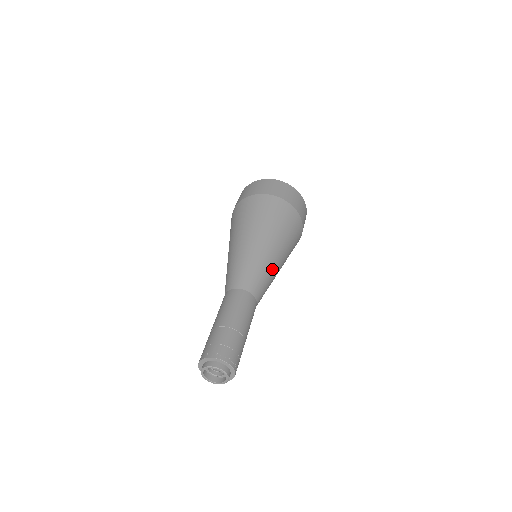
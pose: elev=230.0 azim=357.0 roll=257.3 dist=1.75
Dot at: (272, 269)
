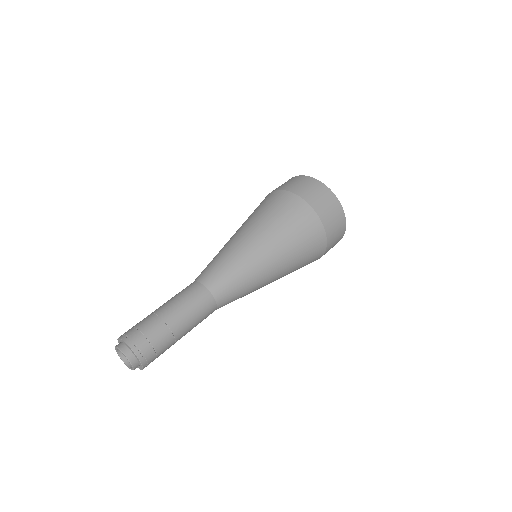
Dot at: (240, 256)
